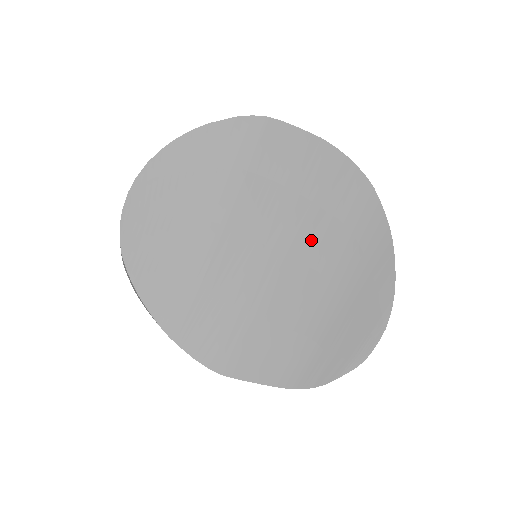
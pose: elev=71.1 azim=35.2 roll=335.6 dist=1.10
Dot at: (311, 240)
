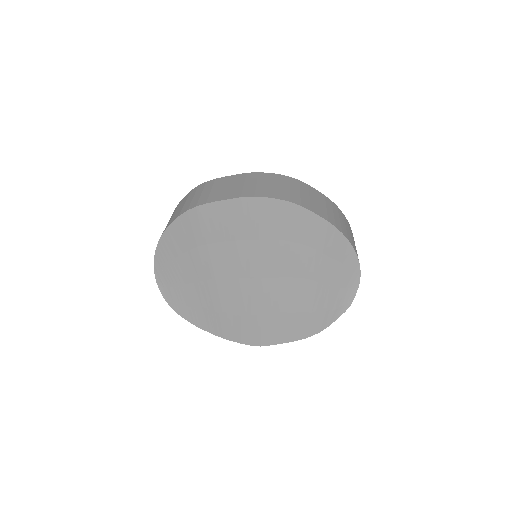
Dot at: (272, 262)
